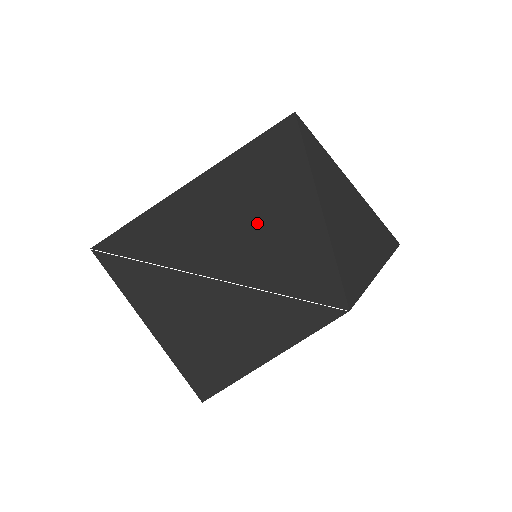
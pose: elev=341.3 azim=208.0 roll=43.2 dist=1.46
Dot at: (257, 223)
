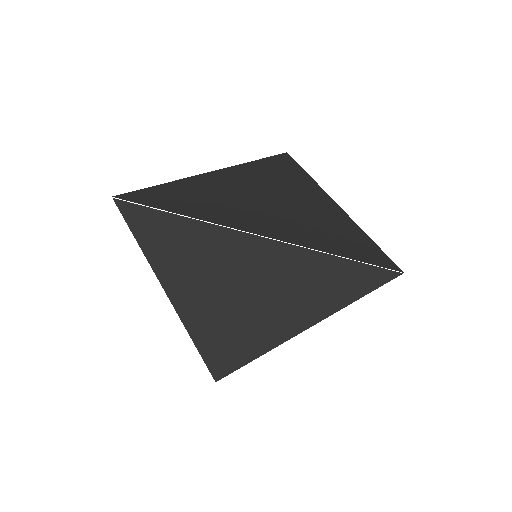
Dot at: (292, 209)
